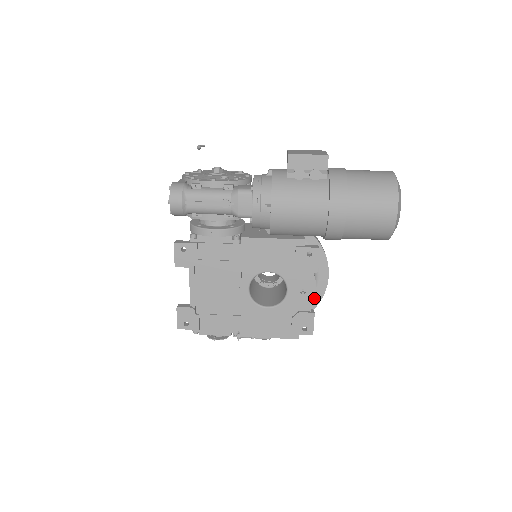
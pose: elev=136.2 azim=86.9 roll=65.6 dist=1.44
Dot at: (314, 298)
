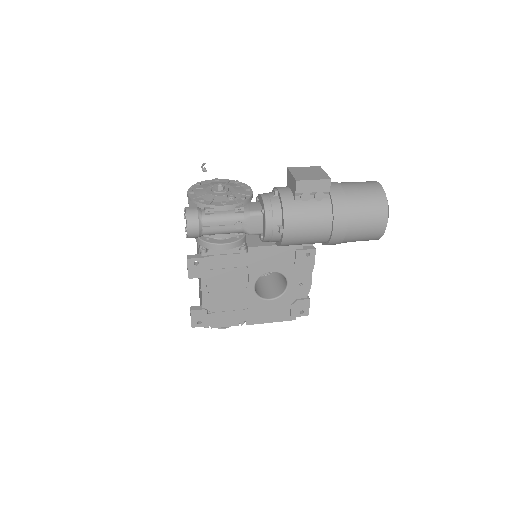
Dot at: (310, 287)
